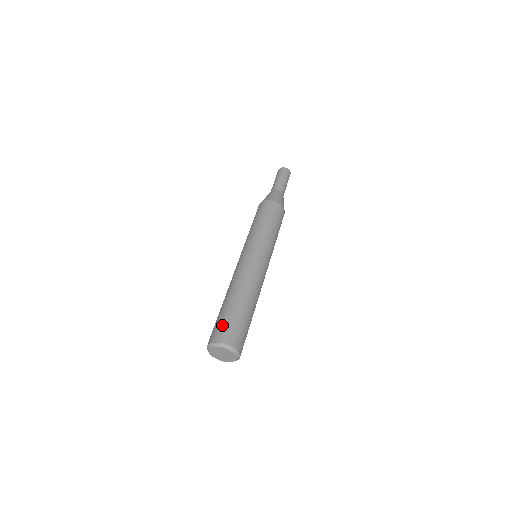
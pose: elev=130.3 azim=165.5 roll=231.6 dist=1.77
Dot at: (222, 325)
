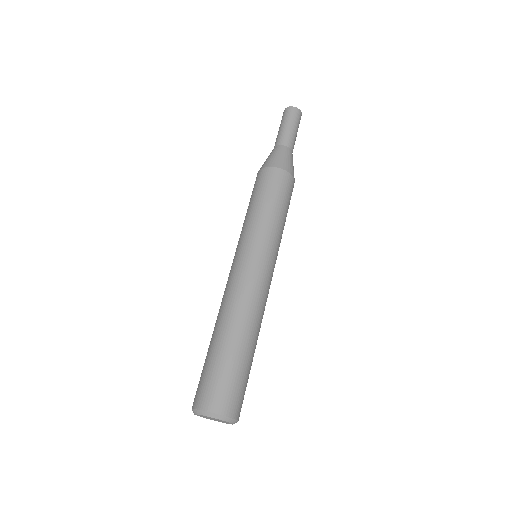
Dot at: (199, 381)
